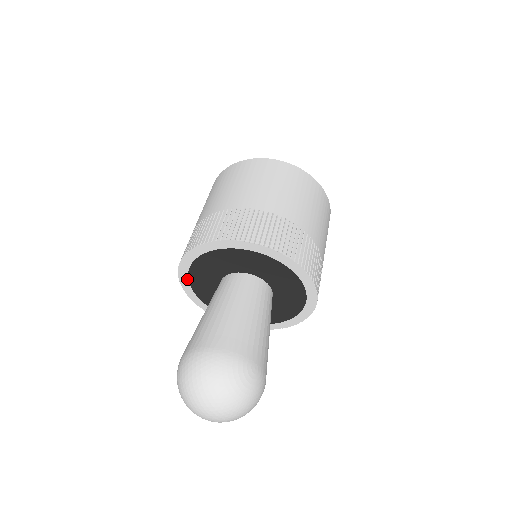
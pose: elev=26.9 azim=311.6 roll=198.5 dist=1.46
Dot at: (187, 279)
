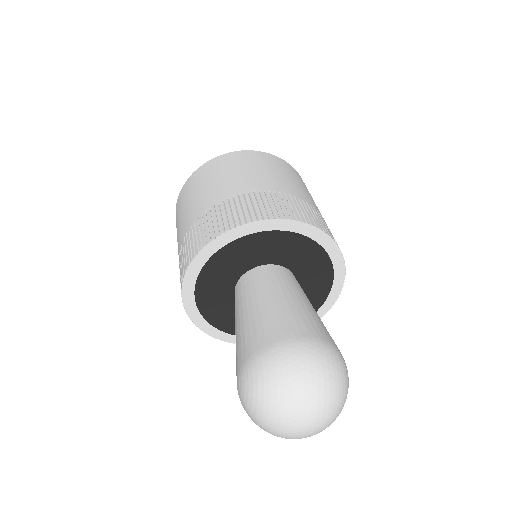
Dot at: (216, 250)
